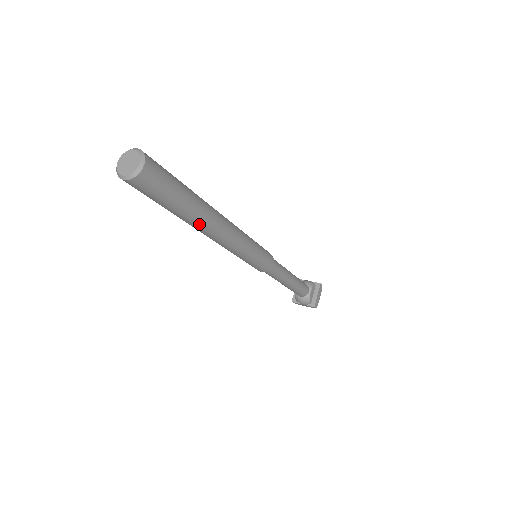
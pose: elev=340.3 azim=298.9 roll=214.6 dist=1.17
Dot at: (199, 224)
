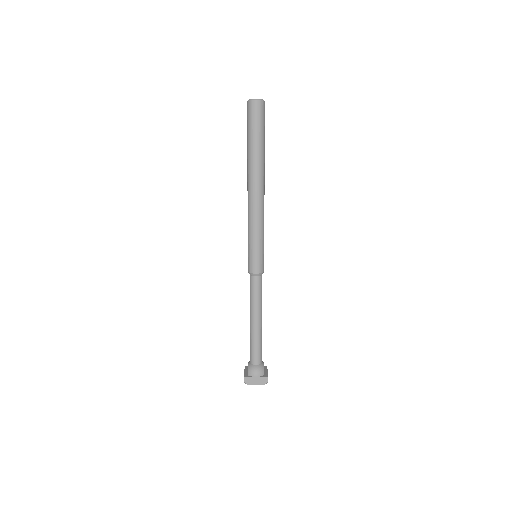
Dot at: (260, 167)
